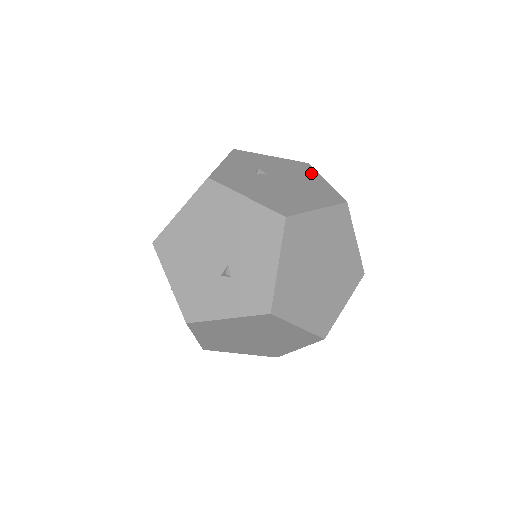
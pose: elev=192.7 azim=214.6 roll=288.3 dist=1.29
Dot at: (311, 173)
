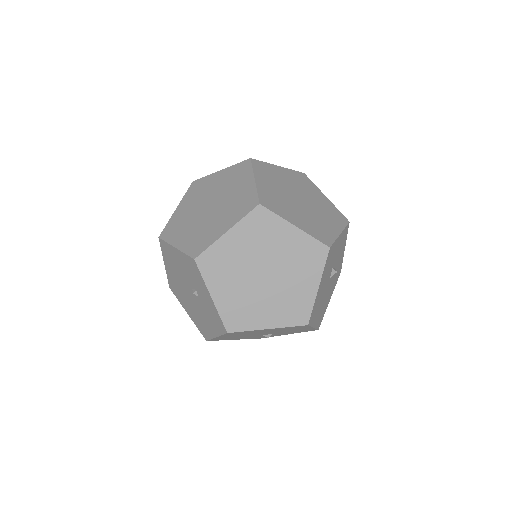
Dot at: occluded
